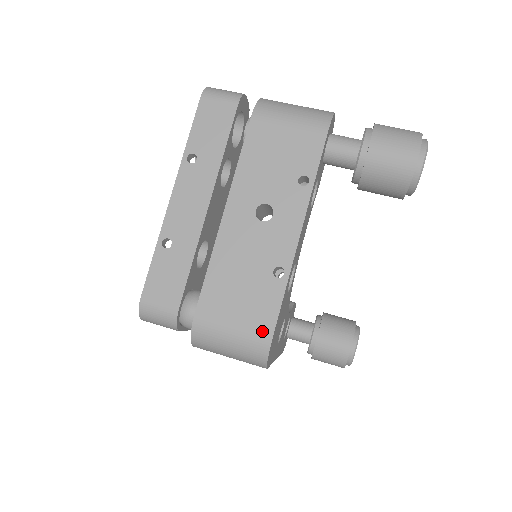
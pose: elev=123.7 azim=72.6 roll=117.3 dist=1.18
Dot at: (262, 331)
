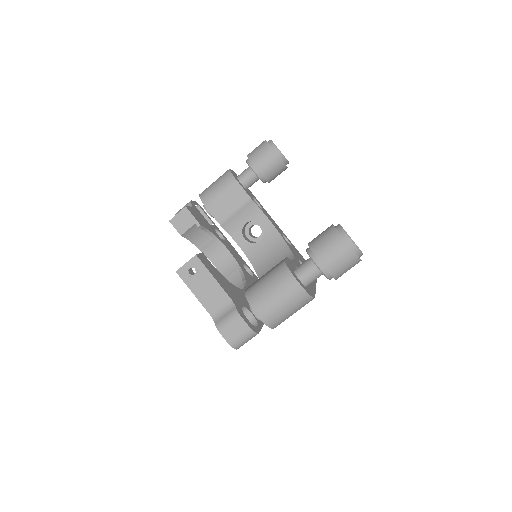
Dot at: occluded
